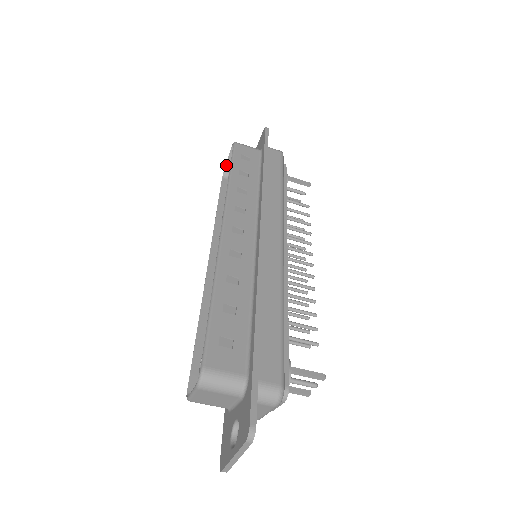
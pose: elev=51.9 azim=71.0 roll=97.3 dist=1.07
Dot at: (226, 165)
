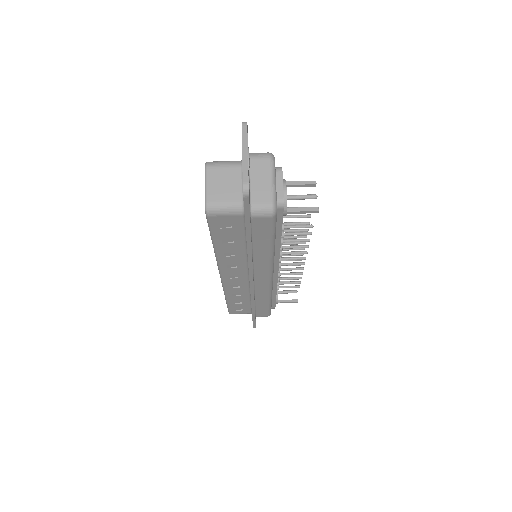
Dot at: occluded
